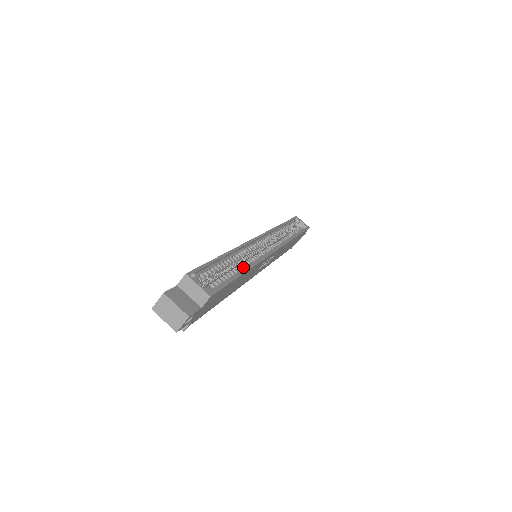
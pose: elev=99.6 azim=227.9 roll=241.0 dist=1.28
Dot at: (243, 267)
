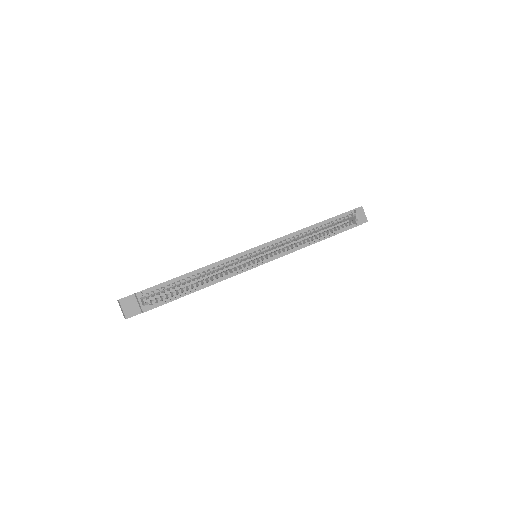
Dot at: (205, 283)
